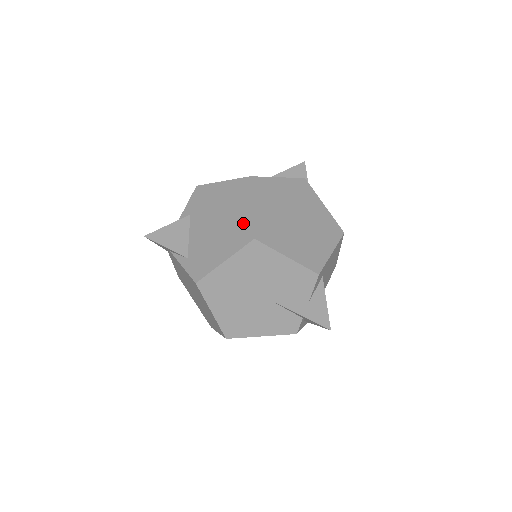
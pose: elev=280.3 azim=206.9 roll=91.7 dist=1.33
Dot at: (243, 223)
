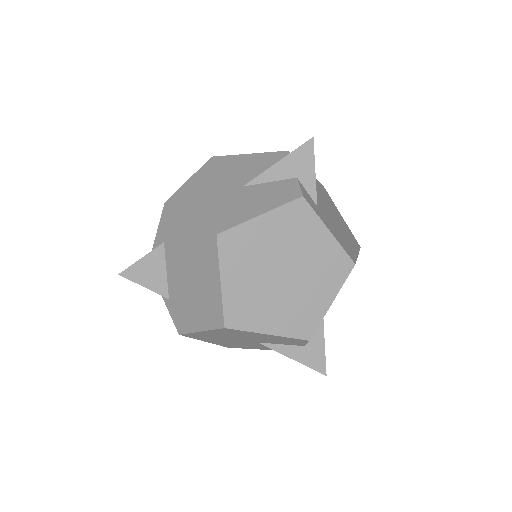
Dot at: (213, 299)
